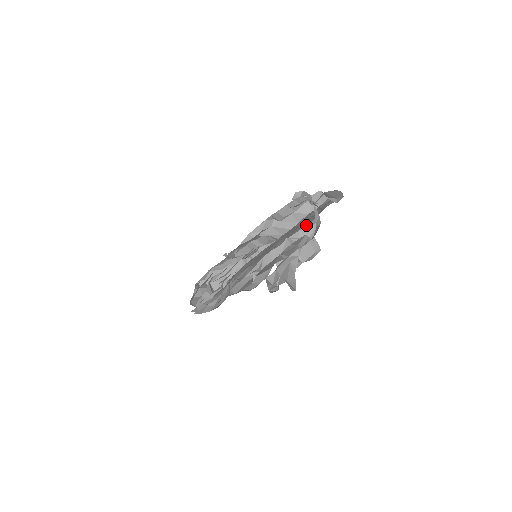
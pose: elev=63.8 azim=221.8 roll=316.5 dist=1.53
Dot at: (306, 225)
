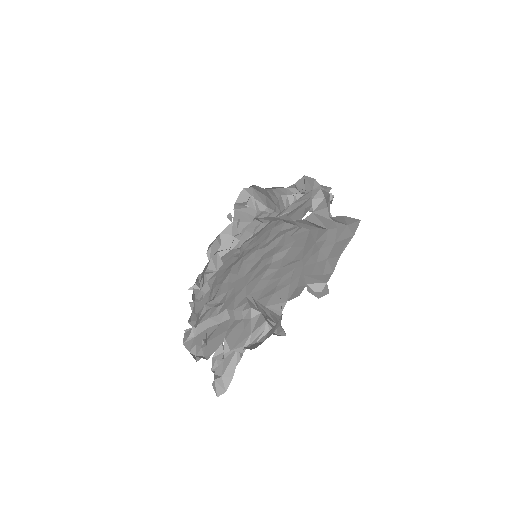
Dot at: (274, 305)
